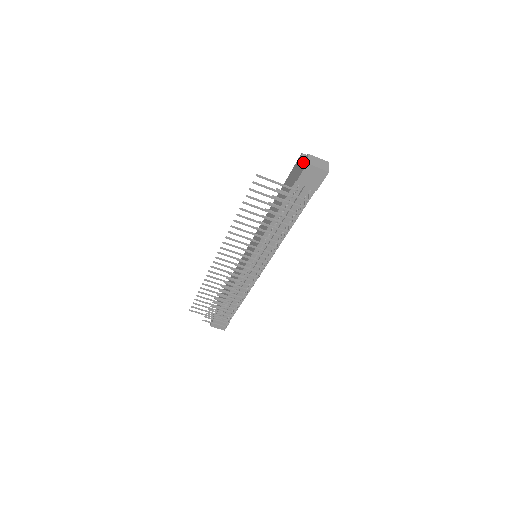
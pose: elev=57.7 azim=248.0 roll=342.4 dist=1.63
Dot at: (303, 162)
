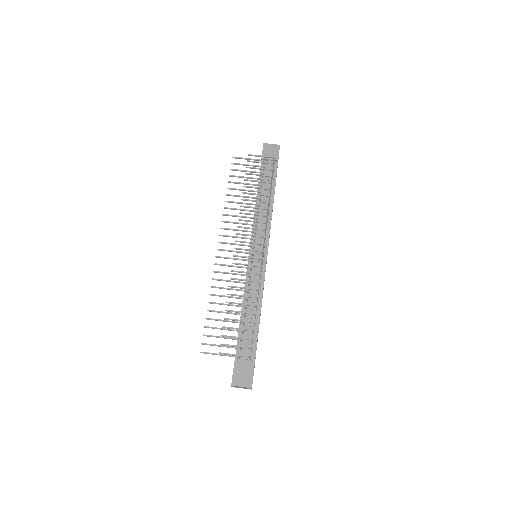
Dot at: occluded
